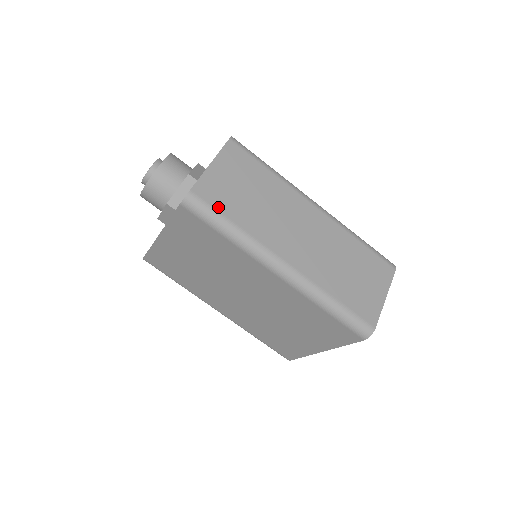
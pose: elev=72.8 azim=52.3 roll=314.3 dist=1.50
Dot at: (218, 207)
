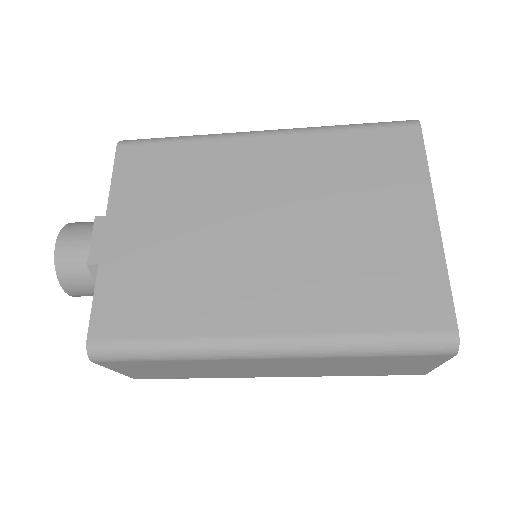
Dot at: (169, 378)
